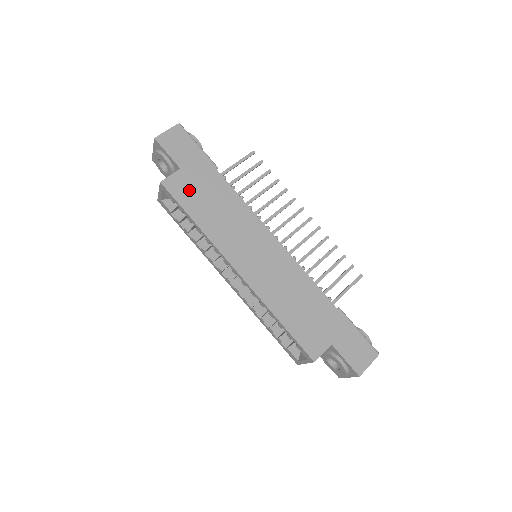
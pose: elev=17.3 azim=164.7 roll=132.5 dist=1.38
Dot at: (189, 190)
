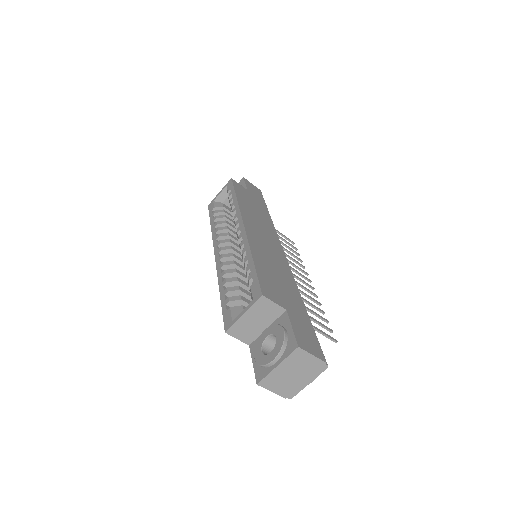
Dot at: (245, 194)
